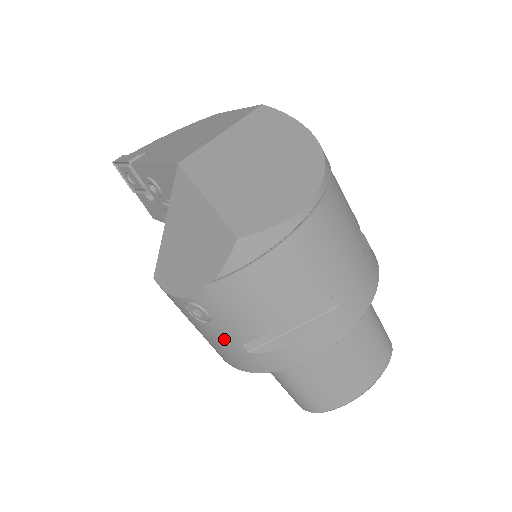
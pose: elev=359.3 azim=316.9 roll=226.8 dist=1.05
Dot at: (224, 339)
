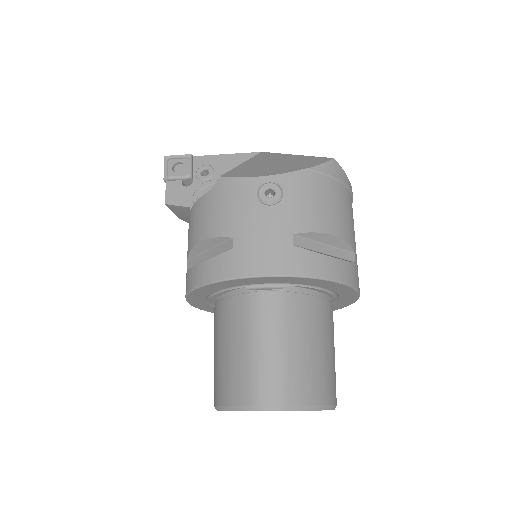
Dot at: (277, 226)
